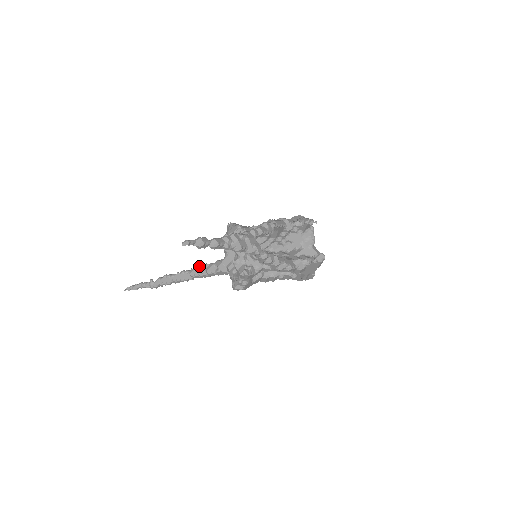
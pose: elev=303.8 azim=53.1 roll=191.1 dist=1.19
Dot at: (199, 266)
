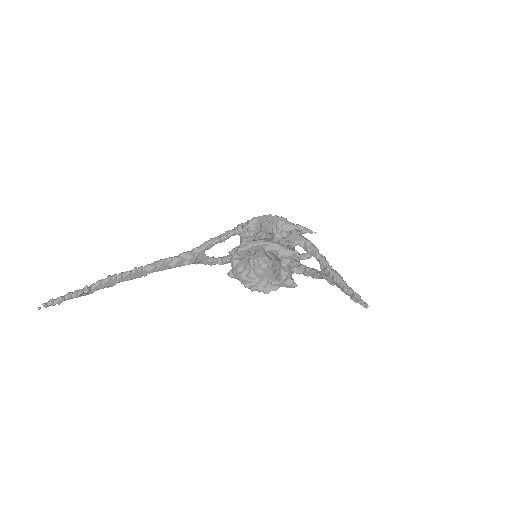
Dot at: (161, 262)
